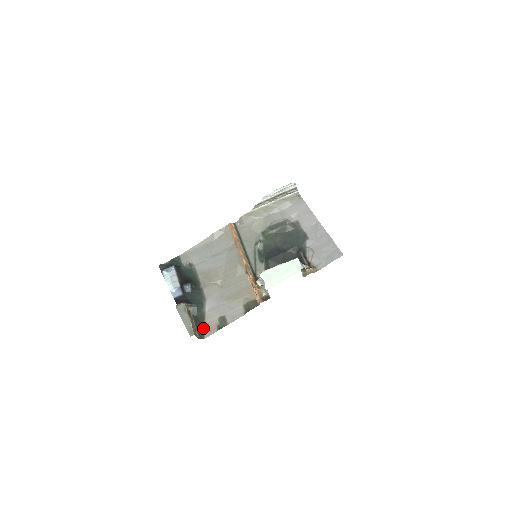
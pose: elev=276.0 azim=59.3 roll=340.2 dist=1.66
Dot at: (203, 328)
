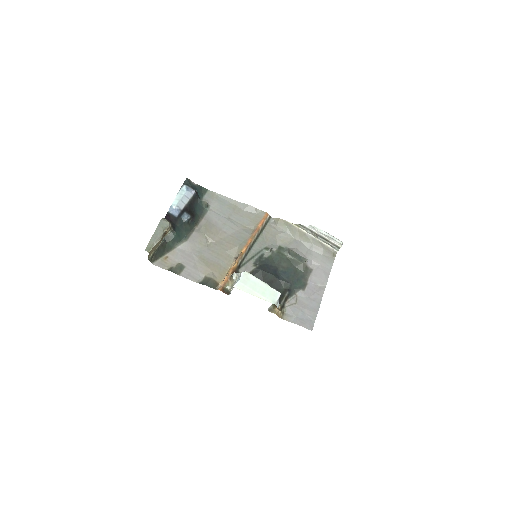
Dot at: (161, 256)
